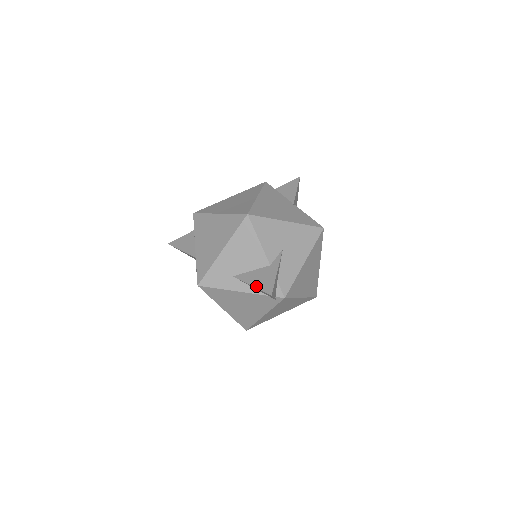
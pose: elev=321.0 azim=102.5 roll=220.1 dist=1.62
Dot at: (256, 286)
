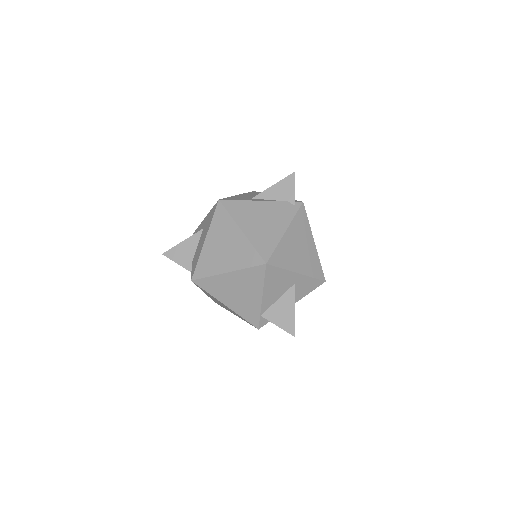
Dot at: (278, 183)
